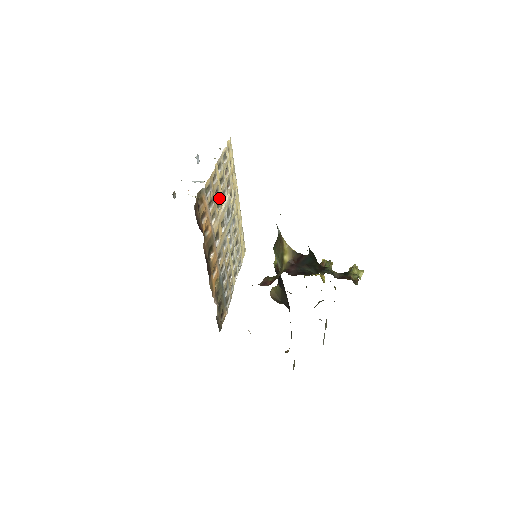
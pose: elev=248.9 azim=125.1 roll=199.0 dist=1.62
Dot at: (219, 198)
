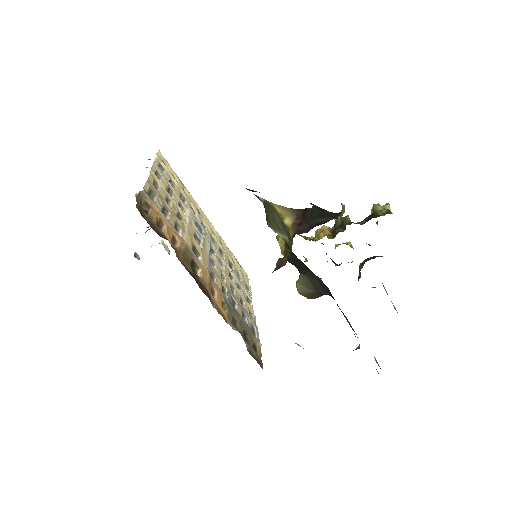
Dot at: (175, 209)
